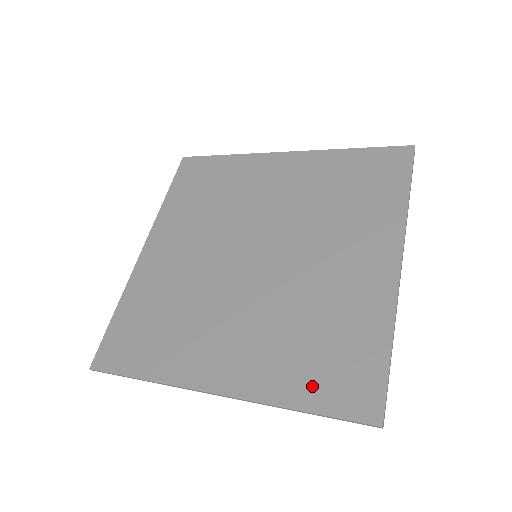
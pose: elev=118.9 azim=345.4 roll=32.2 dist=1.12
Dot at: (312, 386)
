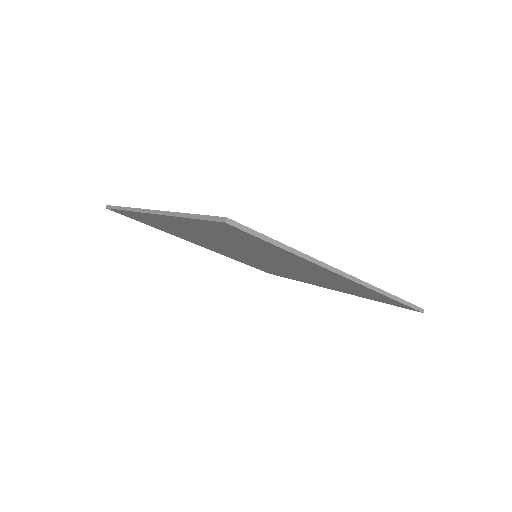
Dot at: occluded
